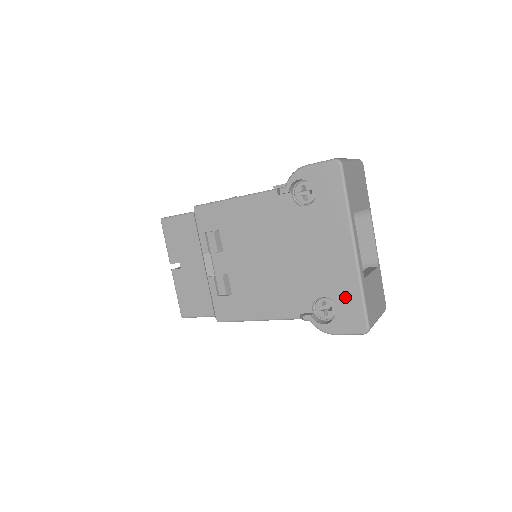
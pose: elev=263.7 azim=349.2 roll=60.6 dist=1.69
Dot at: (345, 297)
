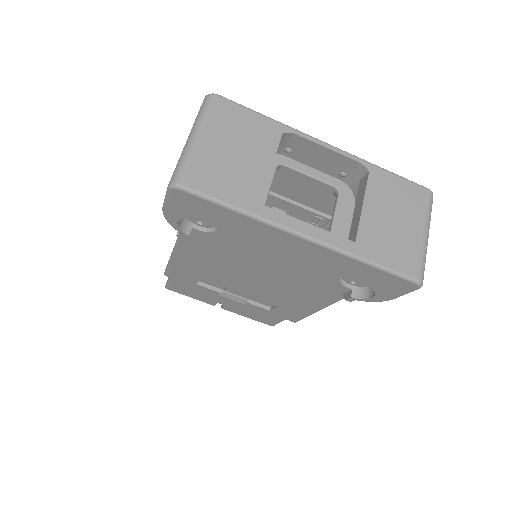
Dot at: (358, 274)
